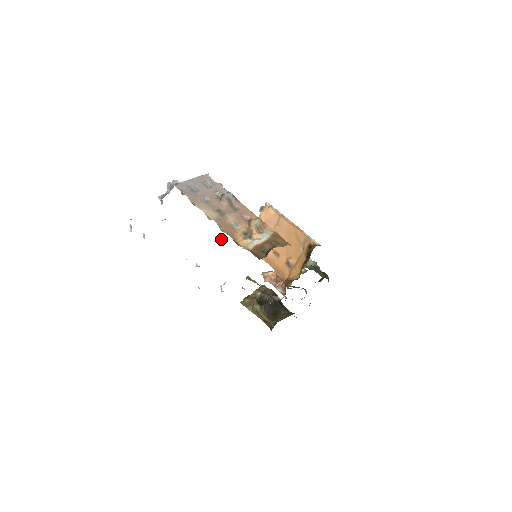
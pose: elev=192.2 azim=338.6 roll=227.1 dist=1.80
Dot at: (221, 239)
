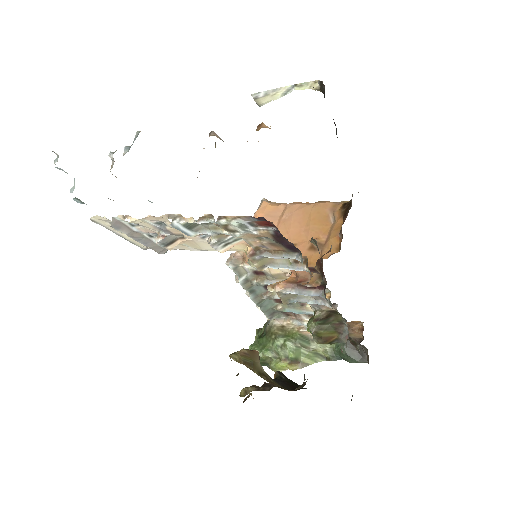
Dot at: occluded
